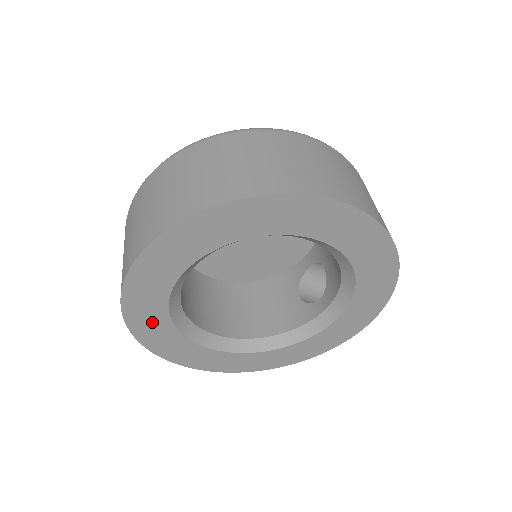
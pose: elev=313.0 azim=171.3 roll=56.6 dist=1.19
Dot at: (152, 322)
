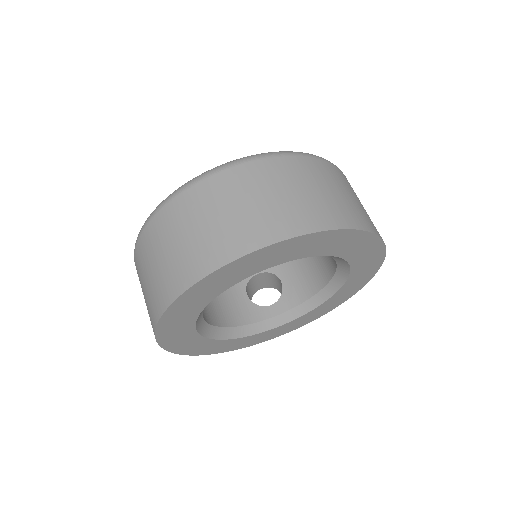
Dot at: (201, 297)
